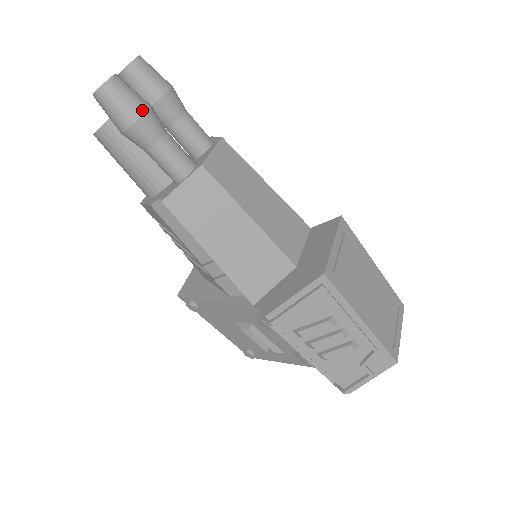
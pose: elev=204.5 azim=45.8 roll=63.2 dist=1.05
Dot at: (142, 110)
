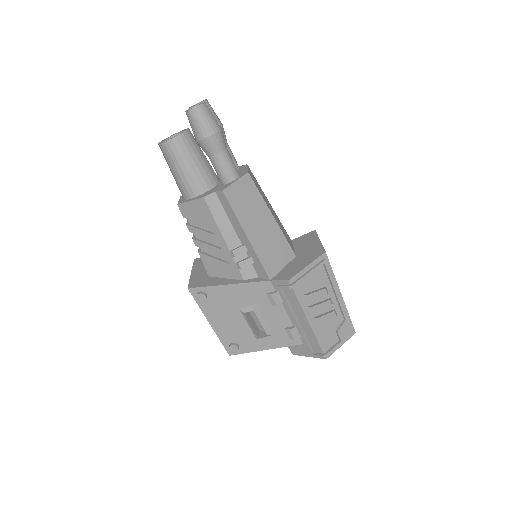
Dot at: (220, 127)
